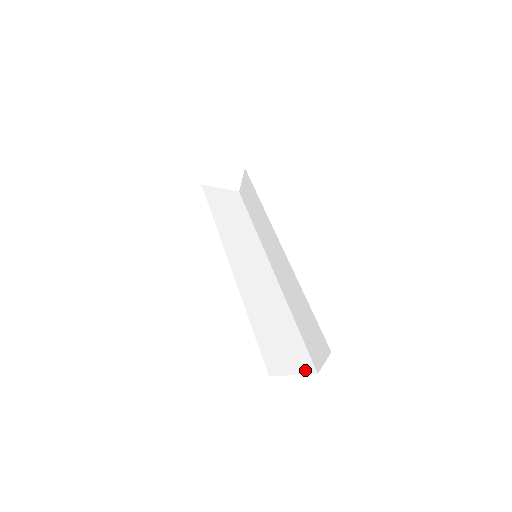
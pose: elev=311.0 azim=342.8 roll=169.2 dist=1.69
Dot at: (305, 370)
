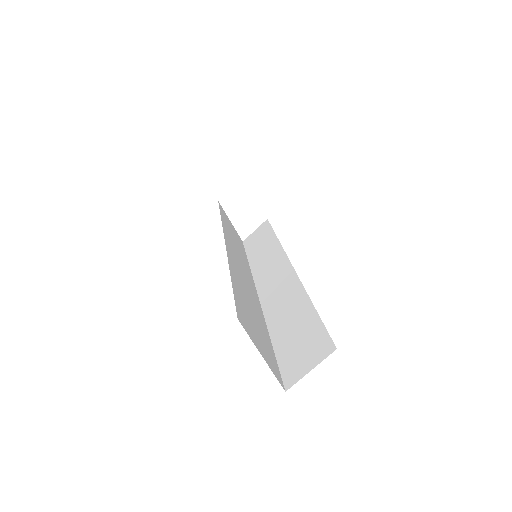
Dot at: (274, 370)
